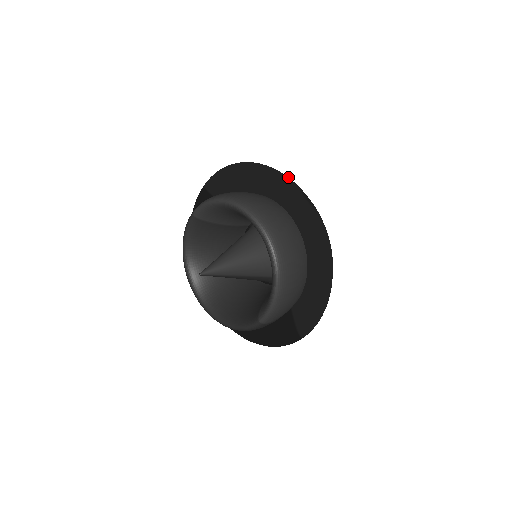
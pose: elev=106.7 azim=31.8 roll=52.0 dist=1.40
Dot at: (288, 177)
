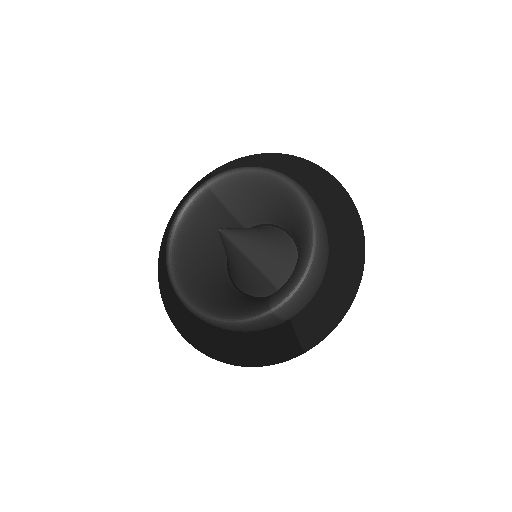
Dot at: occluded
